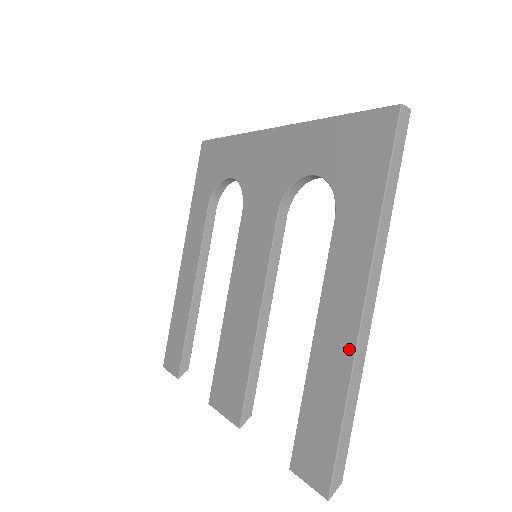
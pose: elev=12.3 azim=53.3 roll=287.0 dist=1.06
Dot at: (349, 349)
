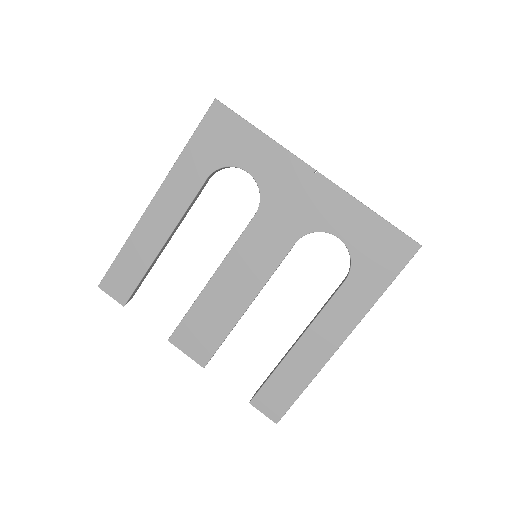
Dot at: (324, 358)
